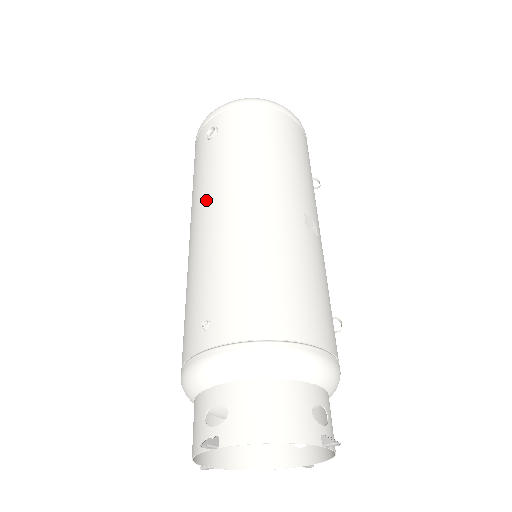
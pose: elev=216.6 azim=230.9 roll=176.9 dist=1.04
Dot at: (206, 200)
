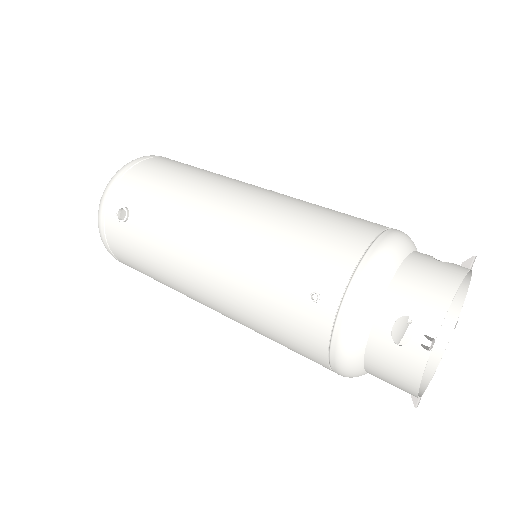
Dot at: (187, 248)
